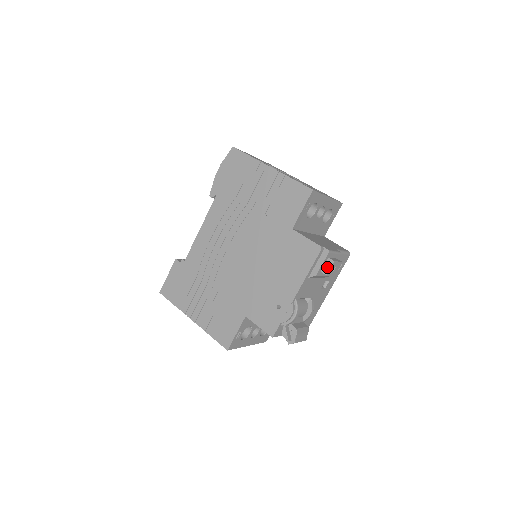
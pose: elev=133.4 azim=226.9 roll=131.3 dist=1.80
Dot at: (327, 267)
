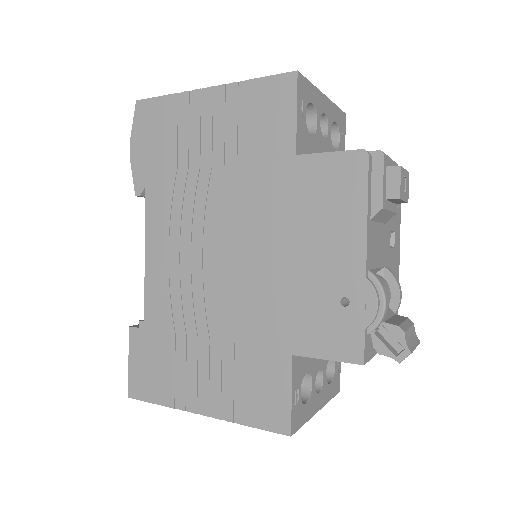
Dot at: (393, 184)
